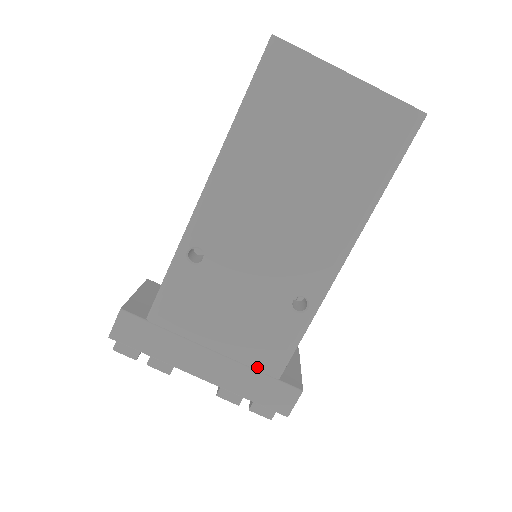
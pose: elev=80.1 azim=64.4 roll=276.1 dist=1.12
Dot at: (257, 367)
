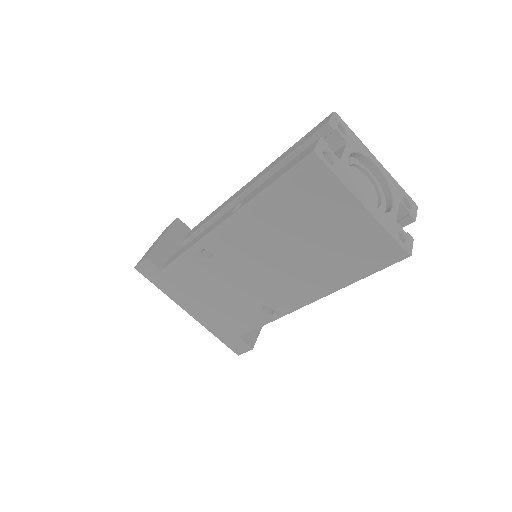
Dot at: (227, 326)
